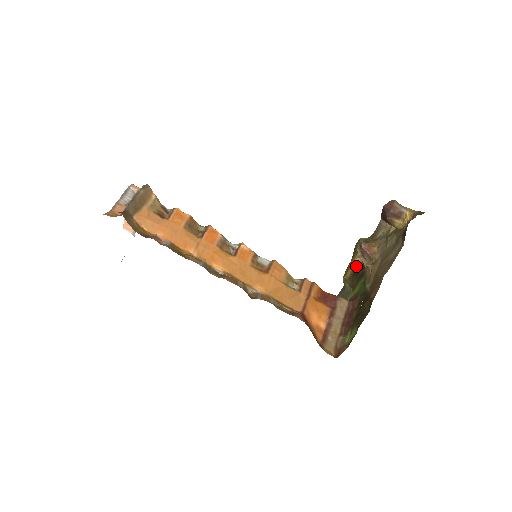
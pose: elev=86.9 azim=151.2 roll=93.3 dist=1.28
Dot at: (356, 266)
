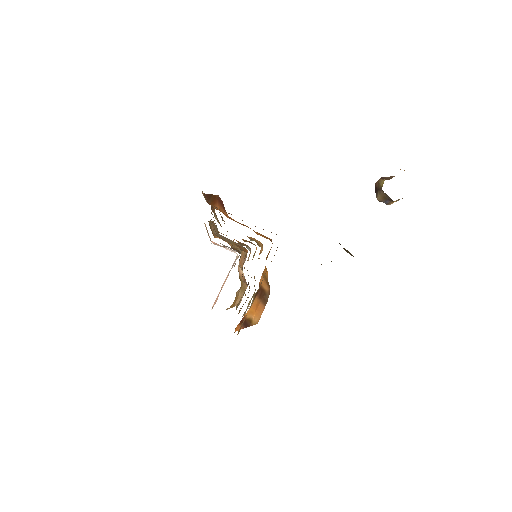
Dot at: occluded
